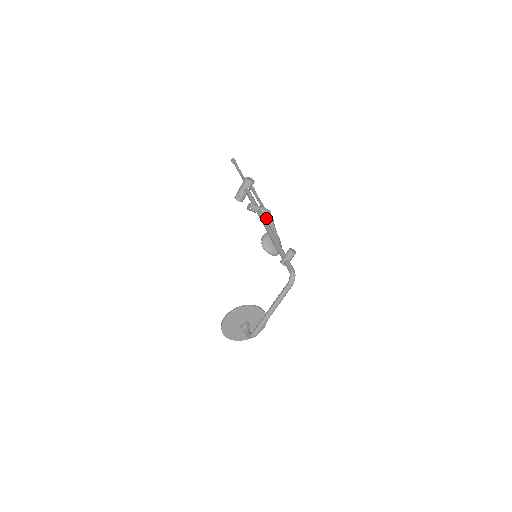
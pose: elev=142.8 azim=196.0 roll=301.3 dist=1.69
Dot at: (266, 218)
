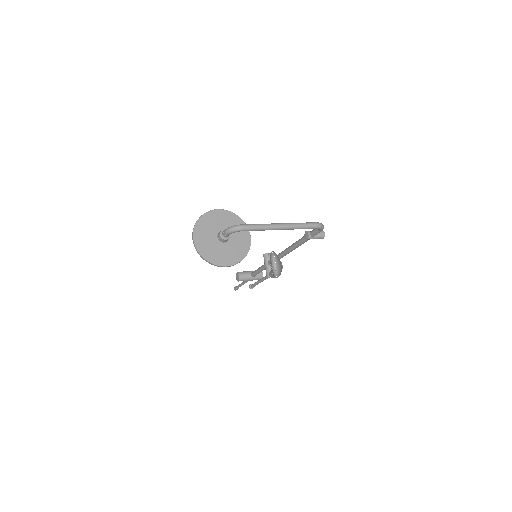
Dot at: occluded
